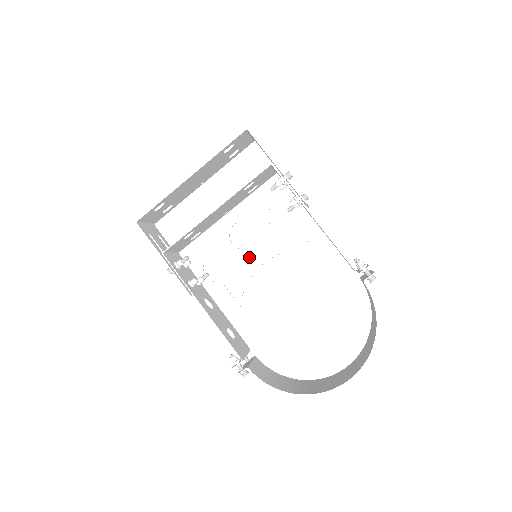
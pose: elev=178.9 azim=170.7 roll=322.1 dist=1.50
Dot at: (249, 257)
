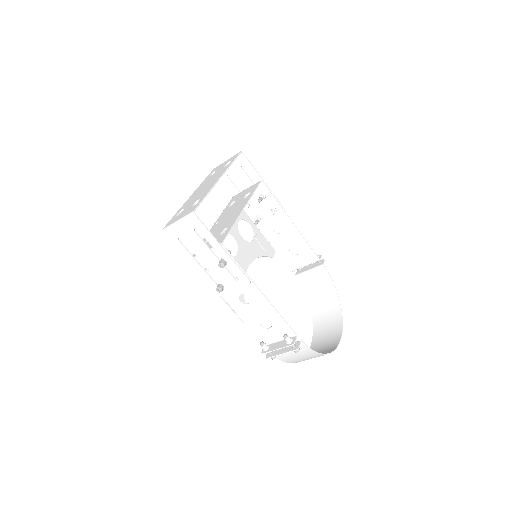
Dot at: occluded
